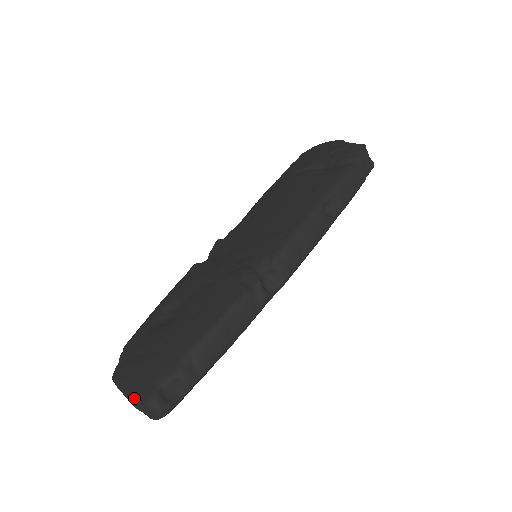
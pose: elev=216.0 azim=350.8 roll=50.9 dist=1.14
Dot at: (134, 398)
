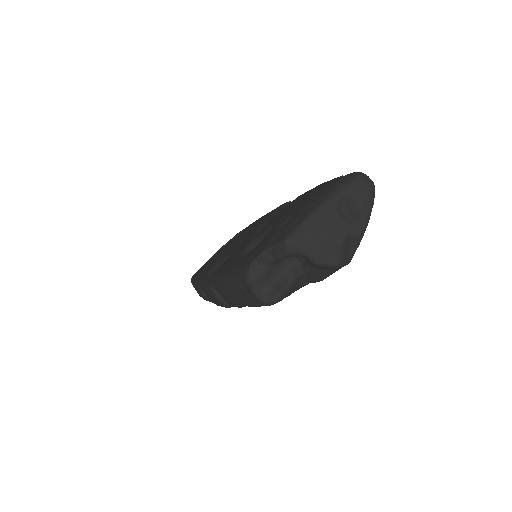
Dot at: (340, 191)
